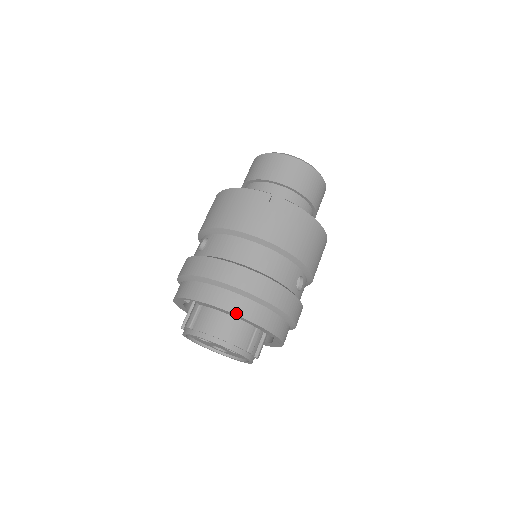
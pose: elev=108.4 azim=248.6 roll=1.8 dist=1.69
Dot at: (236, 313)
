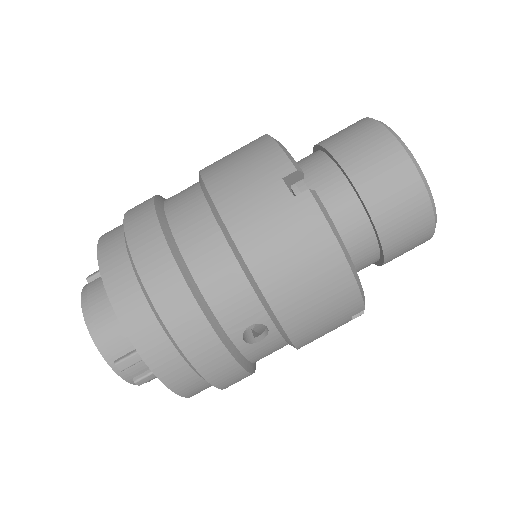
Dot at: (112, 300)
